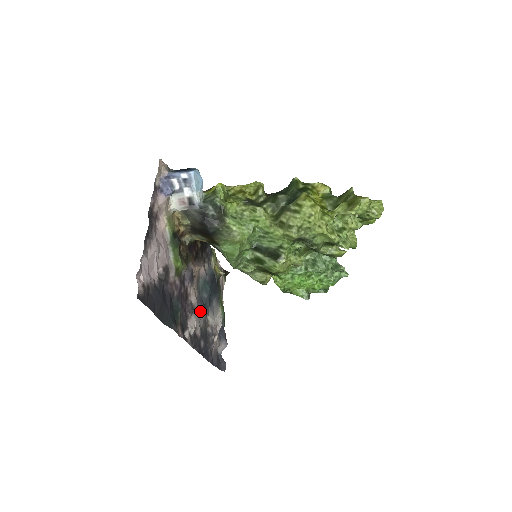
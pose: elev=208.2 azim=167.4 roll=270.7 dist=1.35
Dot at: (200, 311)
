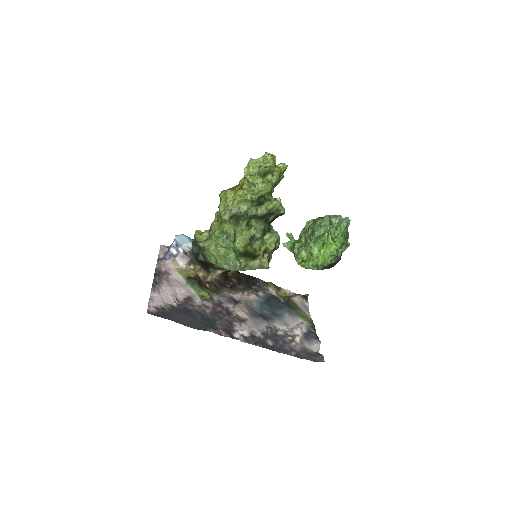
Dot at: (257, 321)
